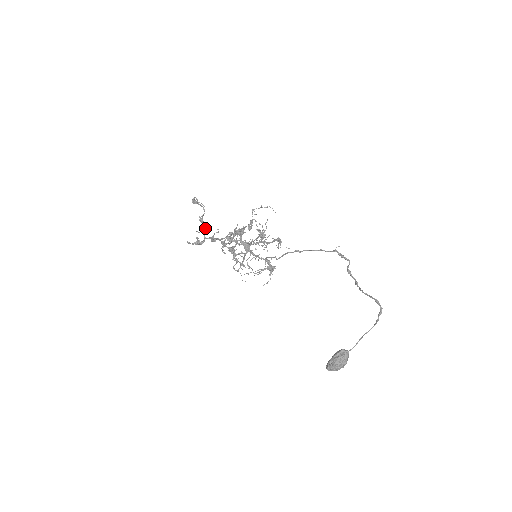
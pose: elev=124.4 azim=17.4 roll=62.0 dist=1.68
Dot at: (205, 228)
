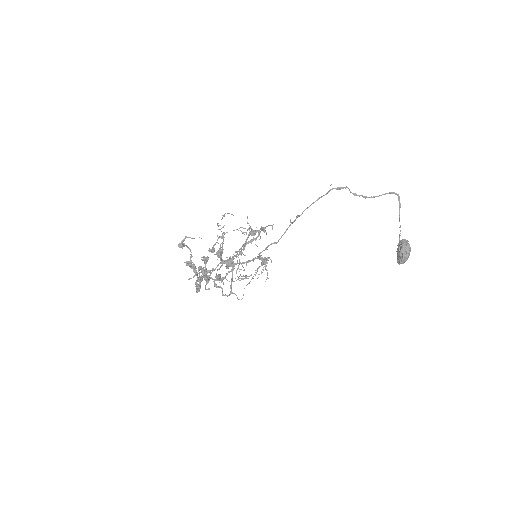
Dot at: occluded
